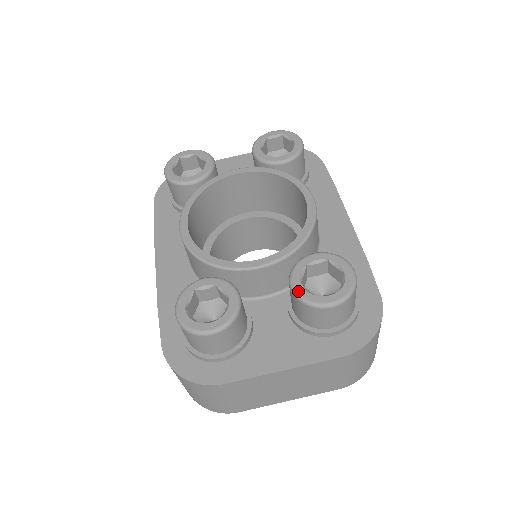
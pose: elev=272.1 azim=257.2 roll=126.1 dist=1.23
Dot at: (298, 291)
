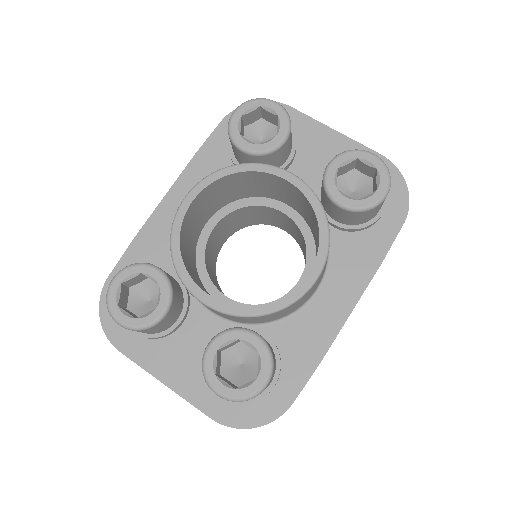
Dot at: (207, 356)
